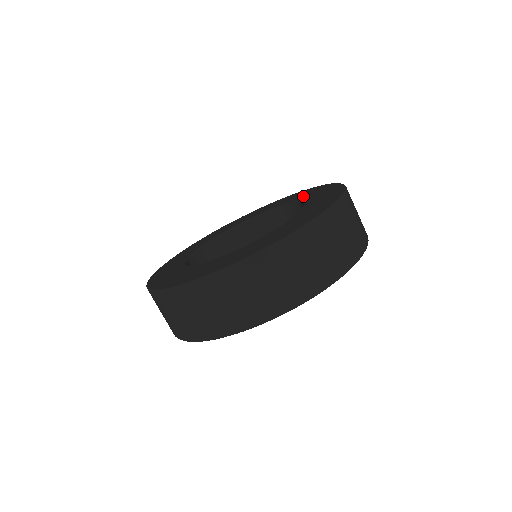
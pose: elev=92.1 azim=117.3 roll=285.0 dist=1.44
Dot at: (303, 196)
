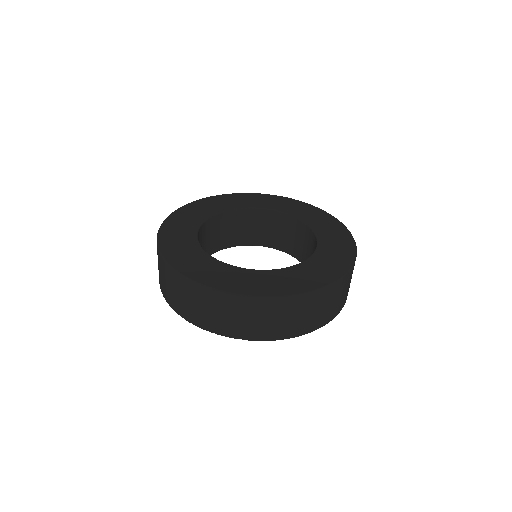
Dot at: (321, 225)
